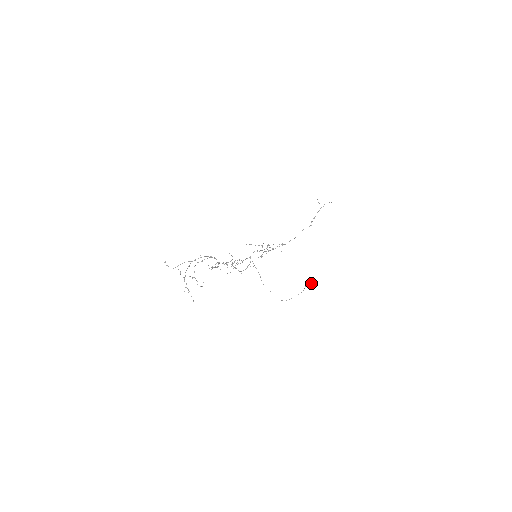
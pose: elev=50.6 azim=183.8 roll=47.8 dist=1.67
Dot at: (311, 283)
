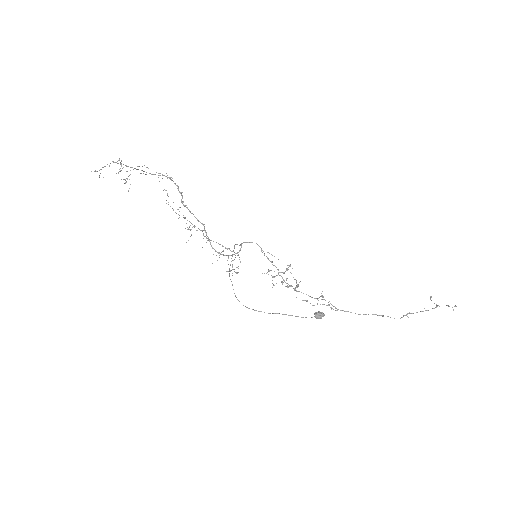
Dot at: (315, 314)
